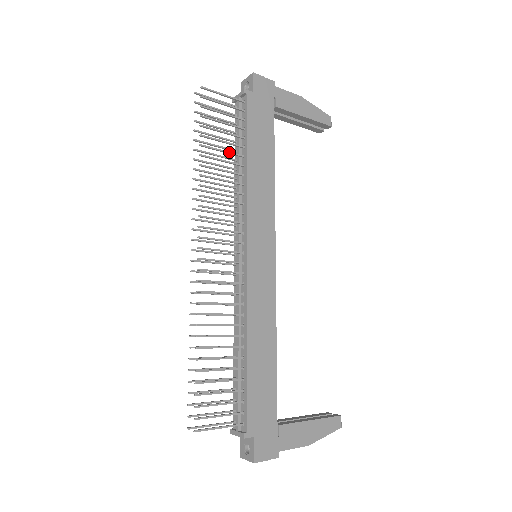
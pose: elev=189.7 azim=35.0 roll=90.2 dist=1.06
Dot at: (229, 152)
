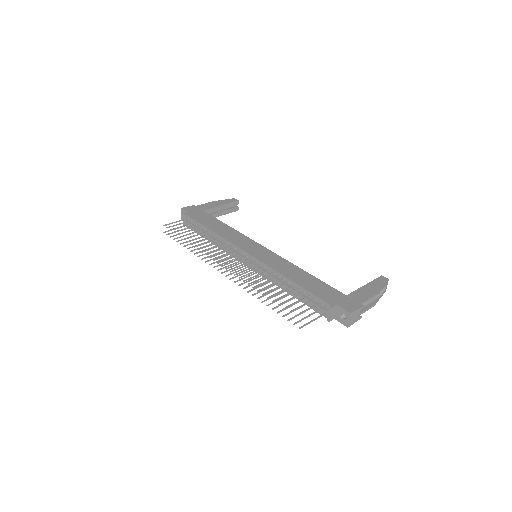
Dot at: (199, 234)
